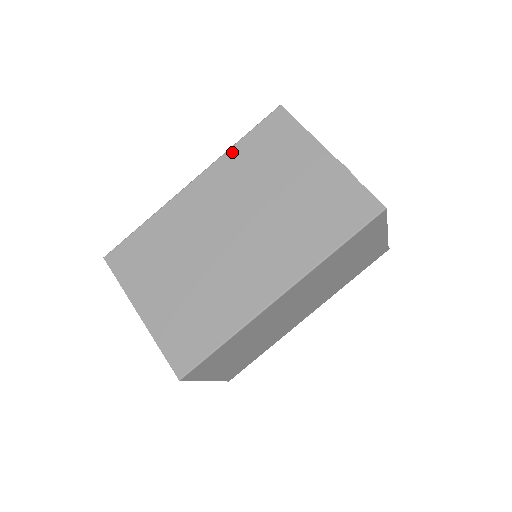
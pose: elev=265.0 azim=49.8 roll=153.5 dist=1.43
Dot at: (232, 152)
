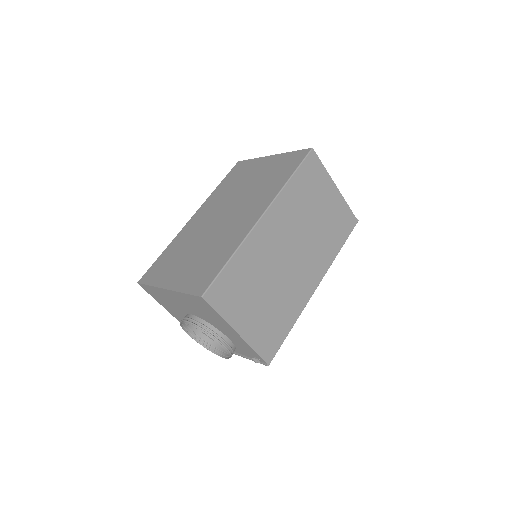
Dot at: (214, 192)
